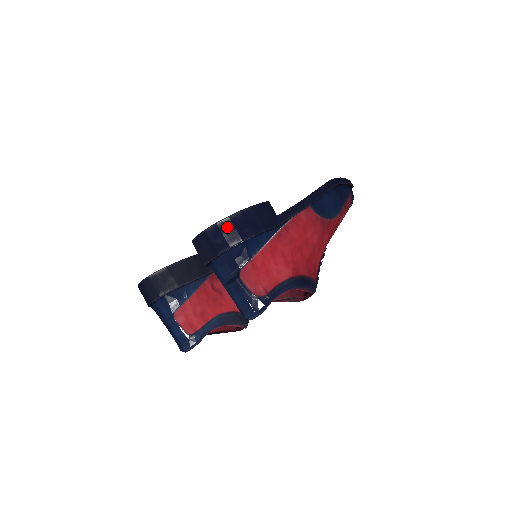
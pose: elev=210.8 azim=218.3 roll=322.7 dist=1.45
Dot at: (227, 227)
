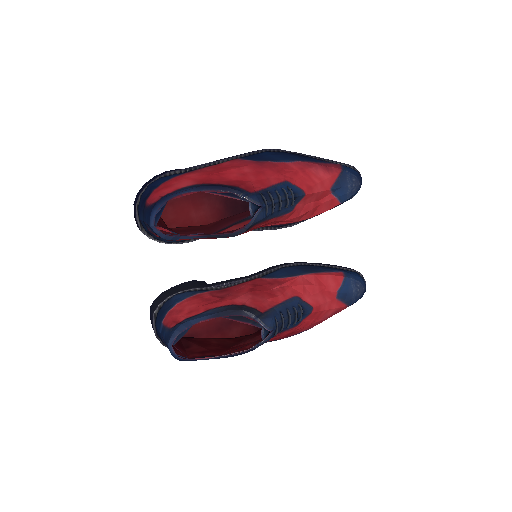
Dot at: (142, 188)
